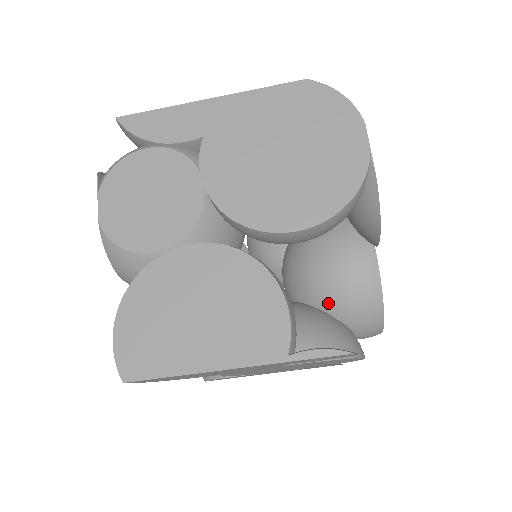
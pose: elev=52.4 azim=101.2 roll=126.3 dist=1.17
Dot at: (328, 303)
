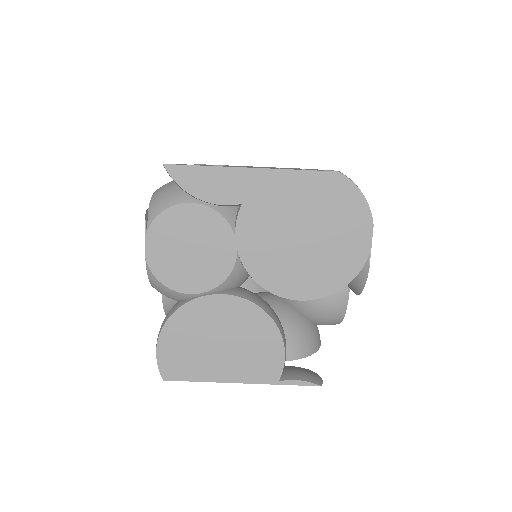
Dot at: (305, 311)
